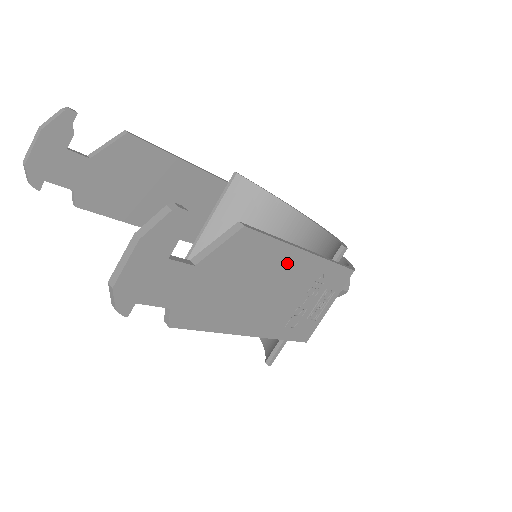
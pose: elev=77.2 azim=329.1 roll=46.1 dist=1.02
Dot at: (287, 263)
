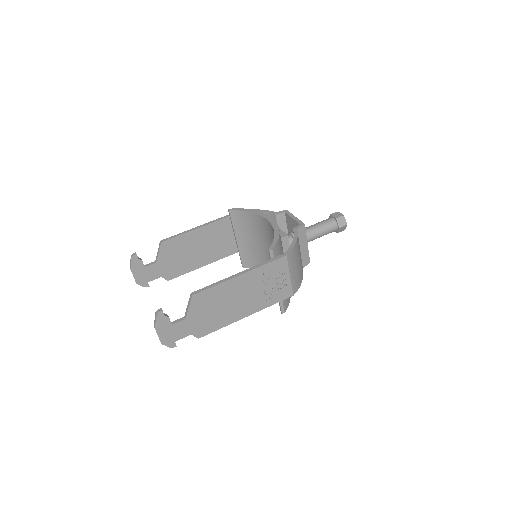
Dot at: (233, 286)
